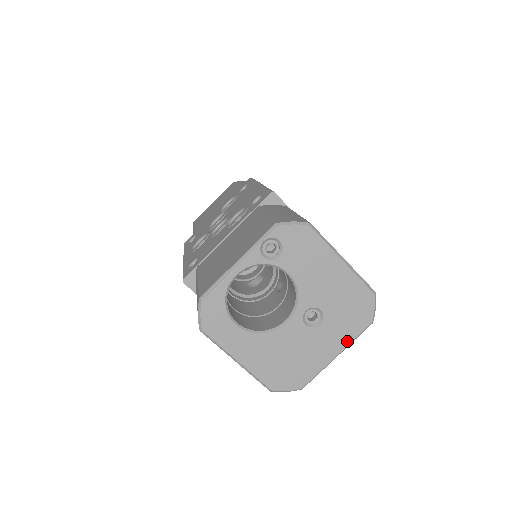
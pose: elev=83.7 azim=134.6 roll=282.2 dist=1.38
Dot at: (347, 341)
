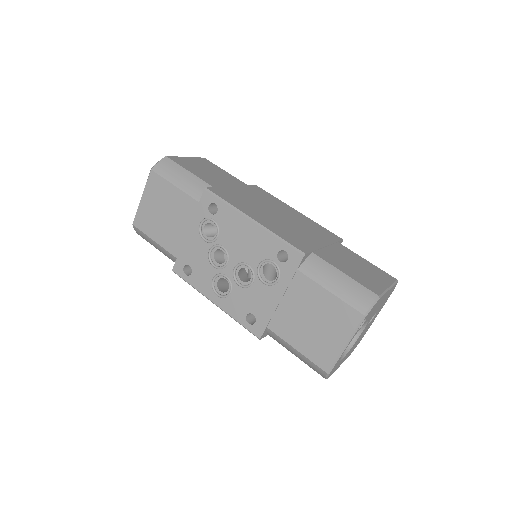
Dot at: occluded
